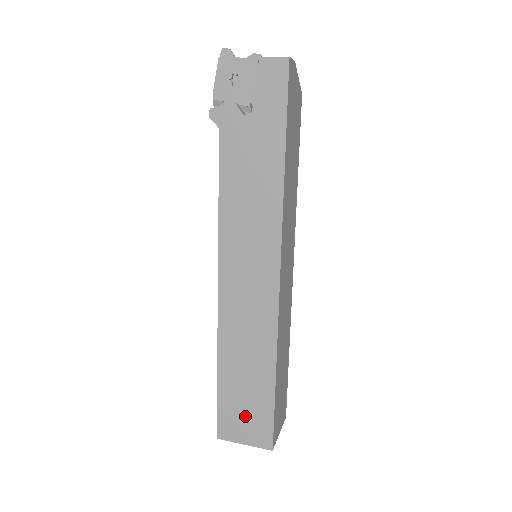
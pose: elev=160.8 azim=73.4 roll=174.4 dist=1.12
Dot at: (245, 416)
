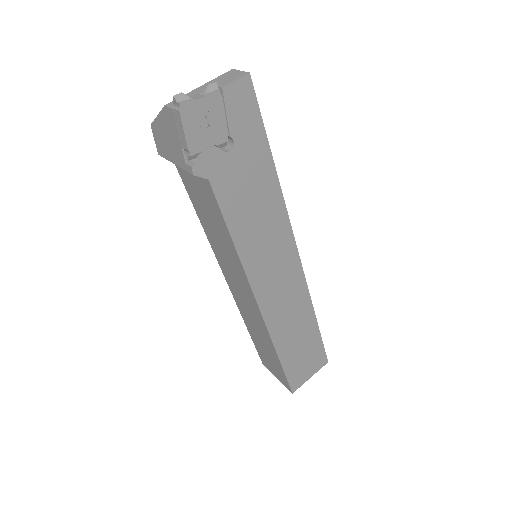
Dot at: (306, 362)
